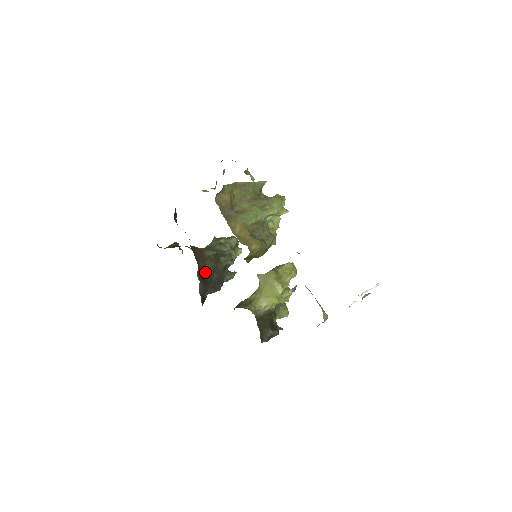
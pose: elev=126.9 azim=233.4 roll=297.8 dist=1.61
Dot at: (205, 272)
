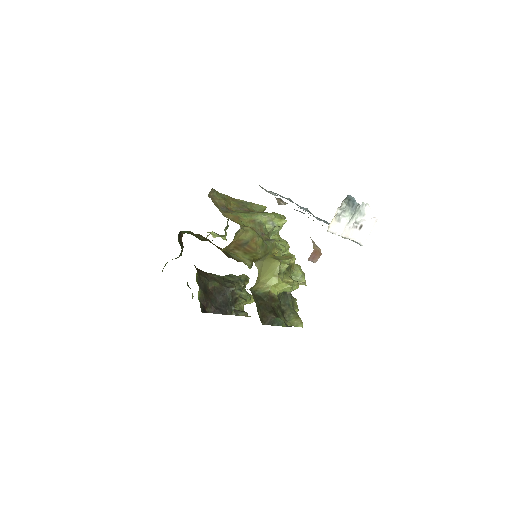
Dot at: (208, 289)
